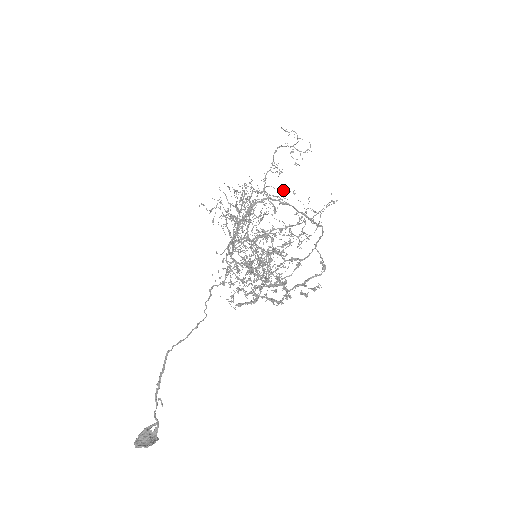
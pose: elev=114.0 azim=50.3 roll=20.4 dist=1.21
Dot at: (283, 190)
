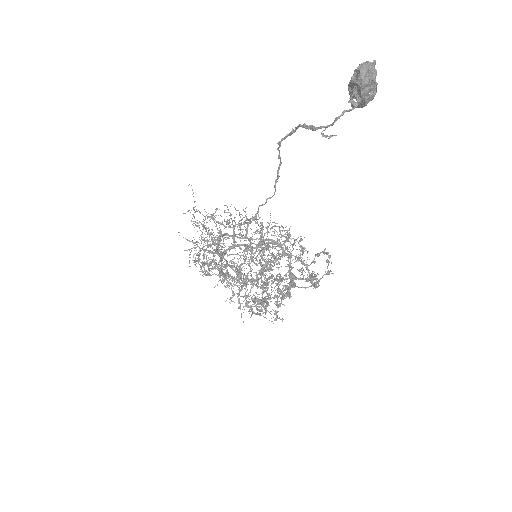
Dot at: occluded
